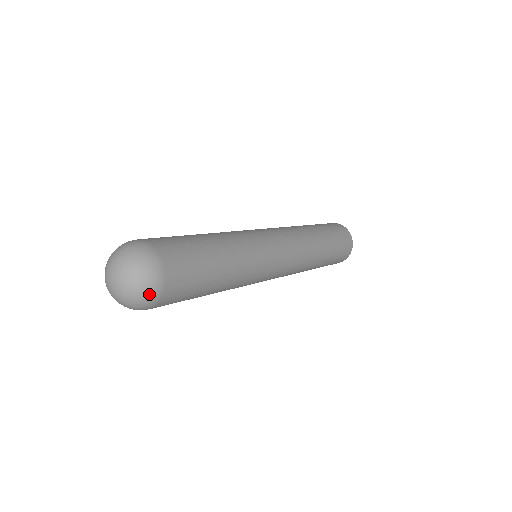
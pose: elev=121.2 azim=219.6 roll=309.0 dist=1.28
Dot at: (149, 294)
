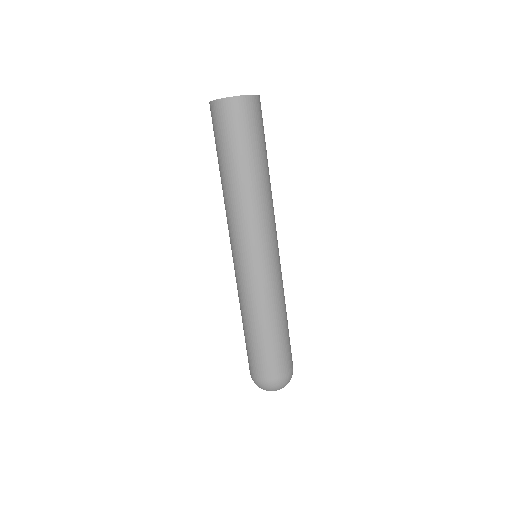
Dot at: occluded
